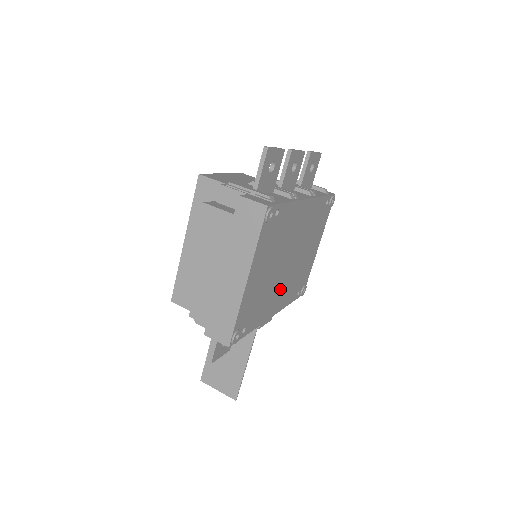
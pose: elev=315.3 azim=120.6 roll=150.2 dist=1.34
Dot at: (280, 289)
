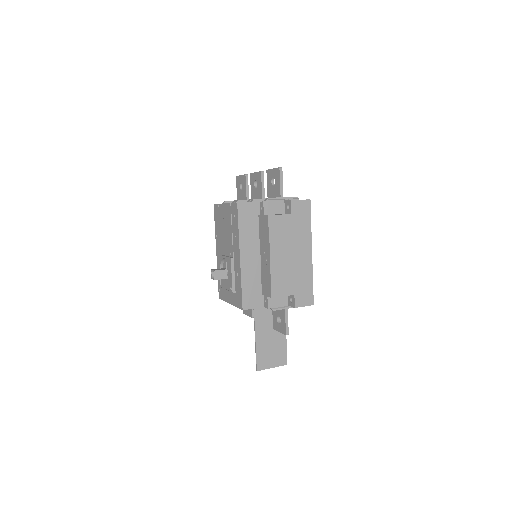
Dot at: occluded
